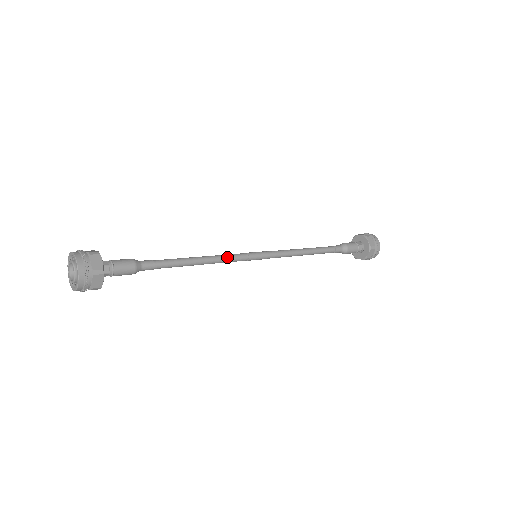
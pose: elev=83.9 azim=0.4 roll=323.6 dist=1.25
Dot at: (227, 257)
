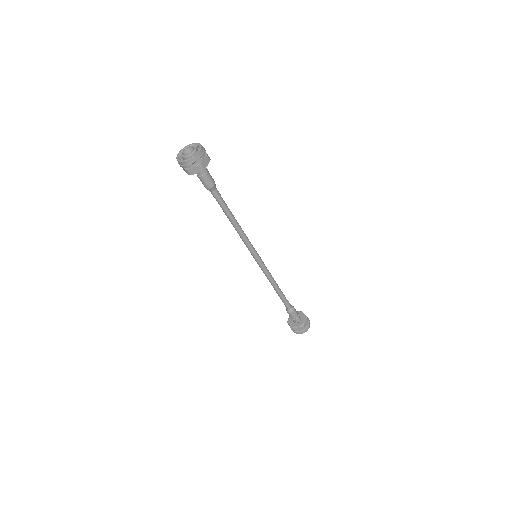
Dot at: (247, 238)
